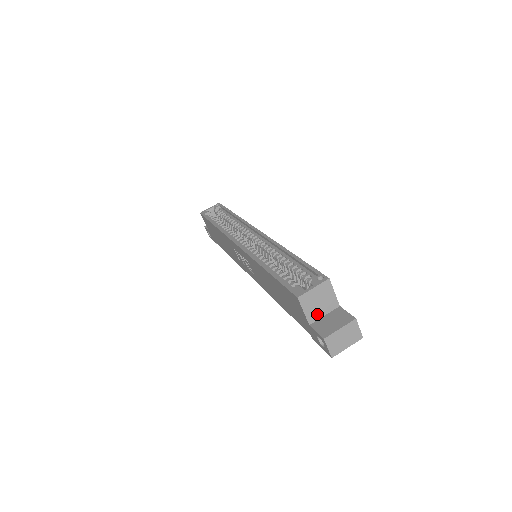
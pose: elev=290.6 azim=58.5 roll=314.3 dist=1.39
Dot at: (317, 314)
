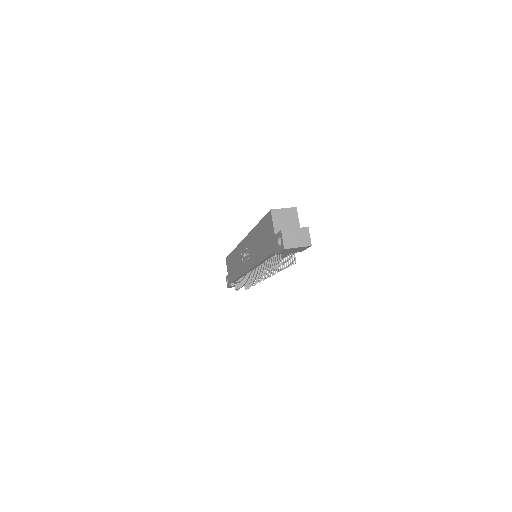
Dot at: (282, 229)
